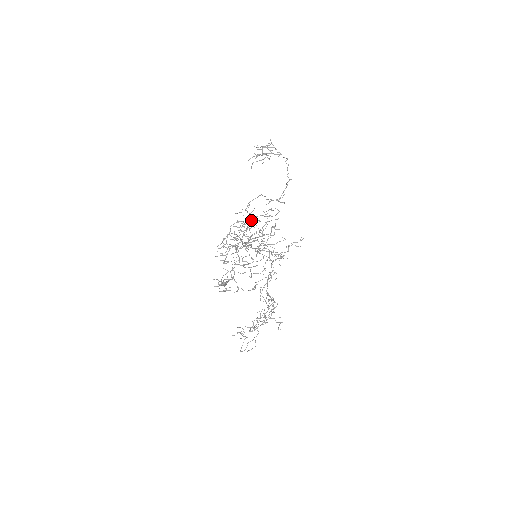
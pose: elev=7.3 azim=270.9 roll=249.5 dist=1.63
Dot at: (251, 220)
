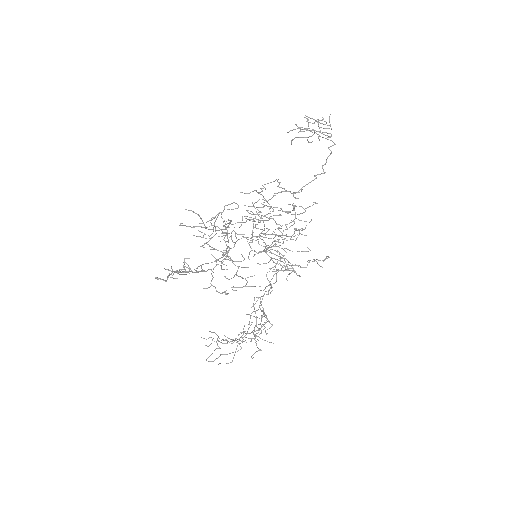
Dot at: occluded
